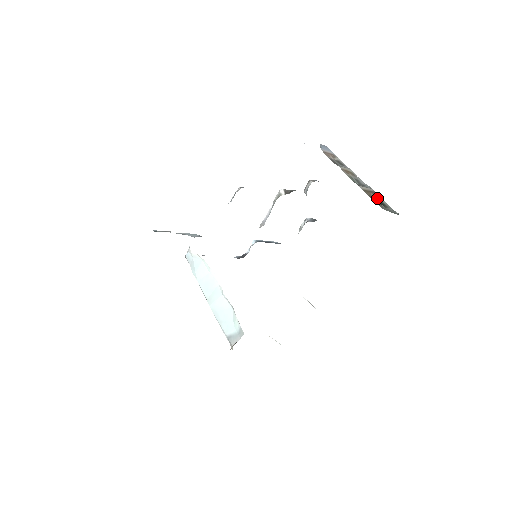
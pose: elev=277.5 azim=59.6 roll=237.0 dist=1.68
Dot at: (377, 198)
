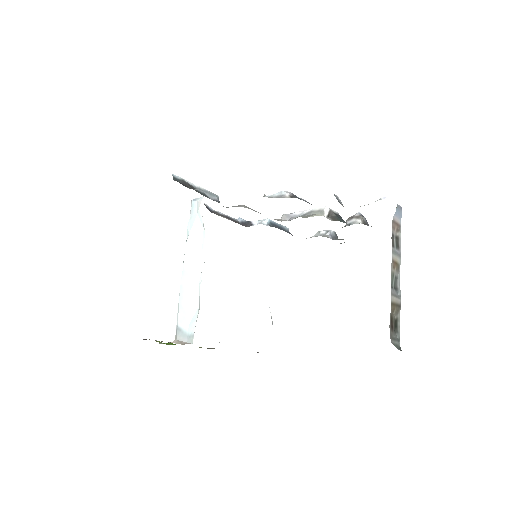
Dot at: (397, 314)
